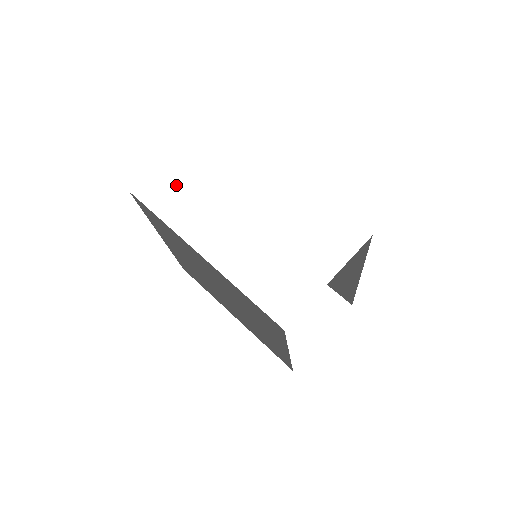
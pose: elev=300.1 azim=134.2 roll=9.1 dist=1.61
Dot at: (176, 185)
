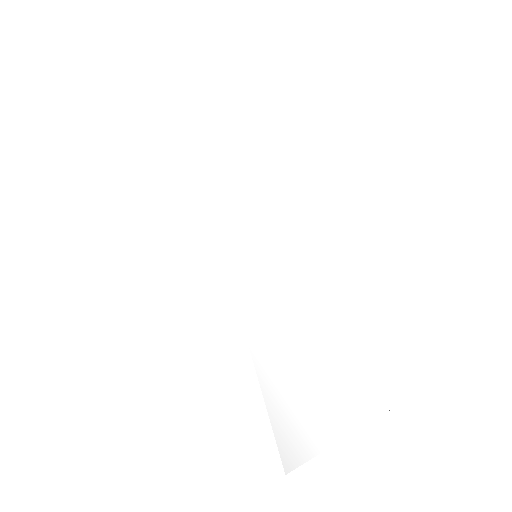
Dot at: (178, 212)
